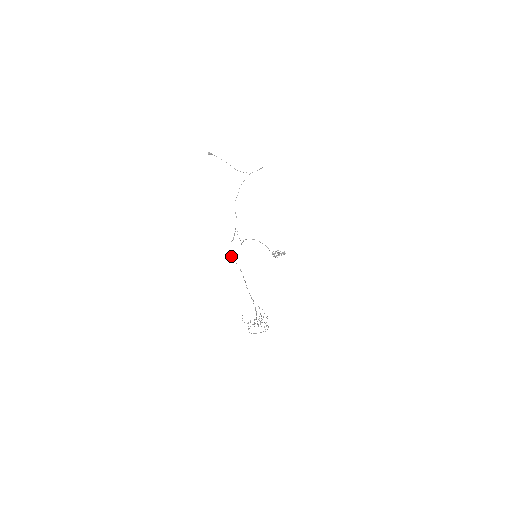
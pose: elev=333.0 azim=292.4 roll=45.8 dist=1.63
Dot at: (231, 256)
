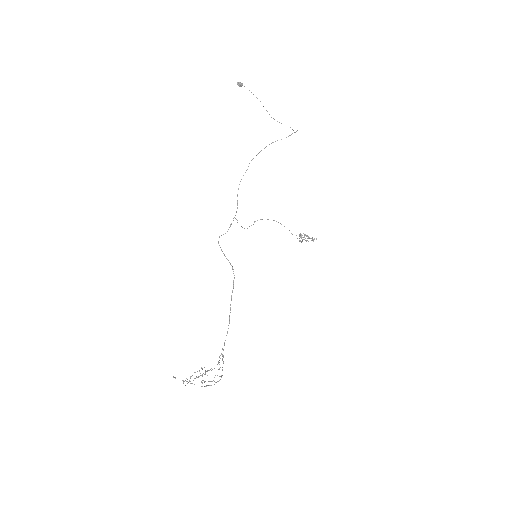
Dot at: (222, 251)
